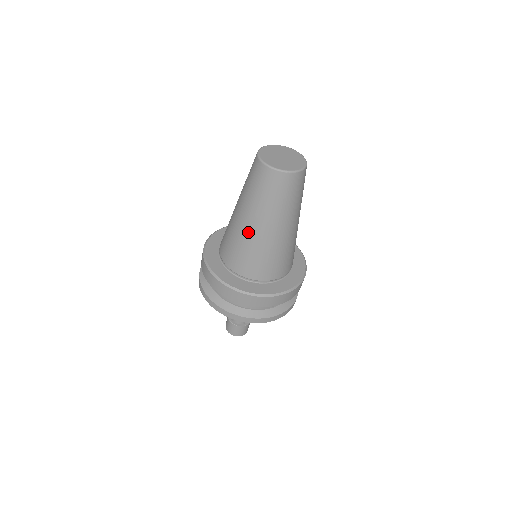
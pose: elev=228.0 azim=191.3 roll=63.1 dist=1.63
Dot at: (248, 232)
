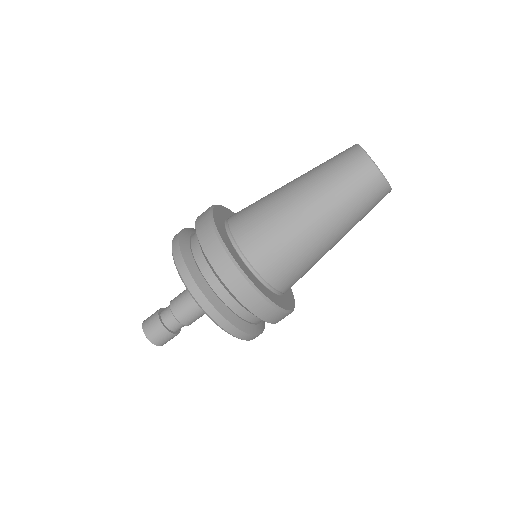
Dot at: (284, 197)
